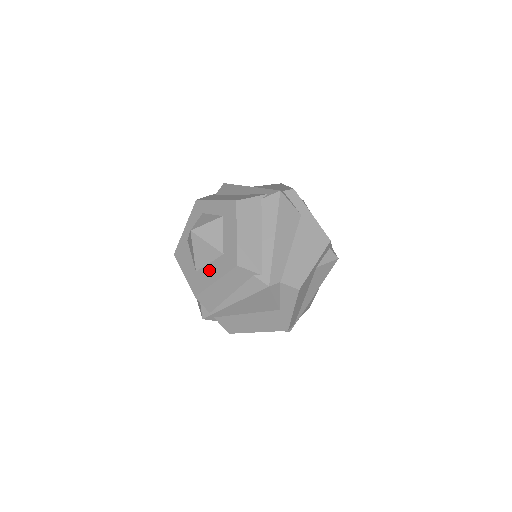
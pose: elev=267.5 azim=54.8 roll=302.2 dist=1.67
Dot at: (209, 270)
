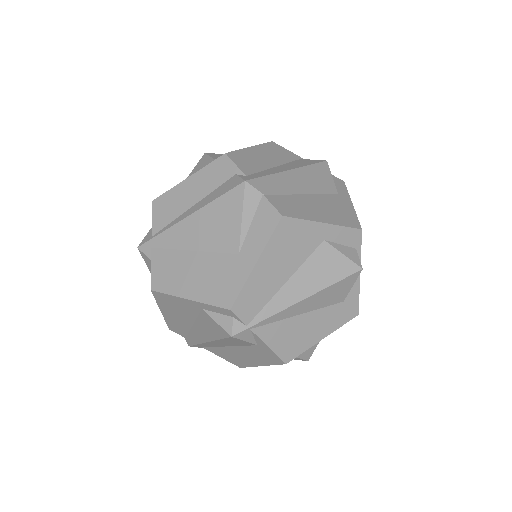
Dot at: occluded
